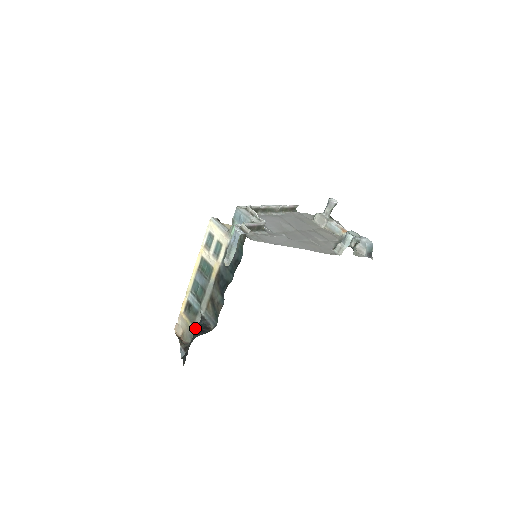
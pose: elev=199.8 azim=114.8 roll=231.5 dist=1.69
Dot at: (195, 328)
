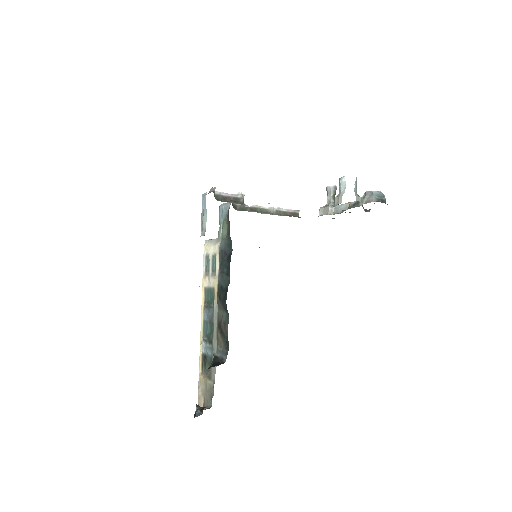
Dot at: (213, 381)
